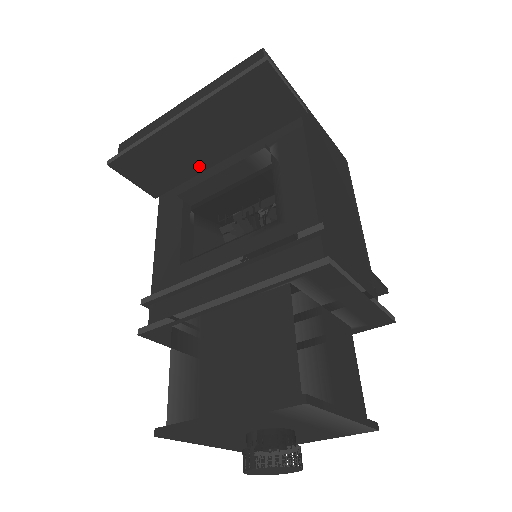
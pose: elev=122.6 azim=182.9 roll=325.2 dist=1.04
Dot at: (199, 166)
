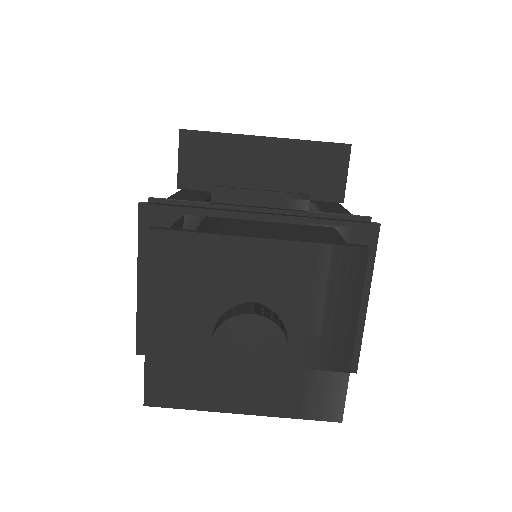
Dot at: (239, 186)
